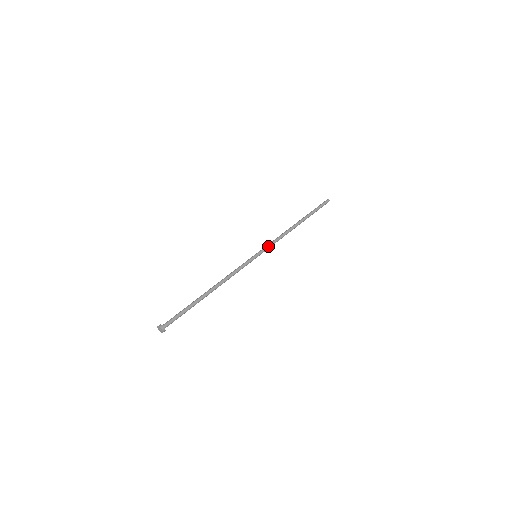
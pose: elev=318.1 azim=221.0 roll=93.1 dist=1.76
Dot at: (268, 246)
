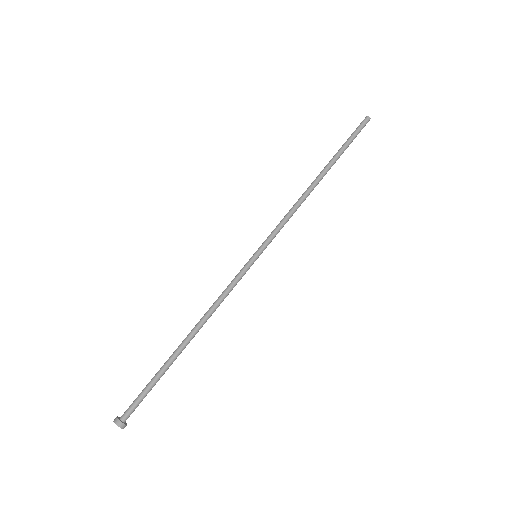
Dot at: (275, 234)
